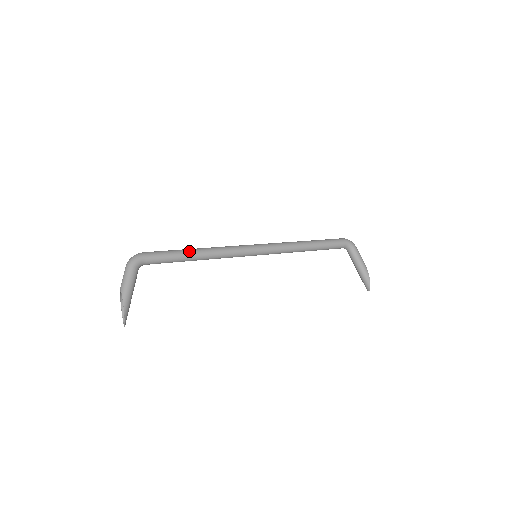
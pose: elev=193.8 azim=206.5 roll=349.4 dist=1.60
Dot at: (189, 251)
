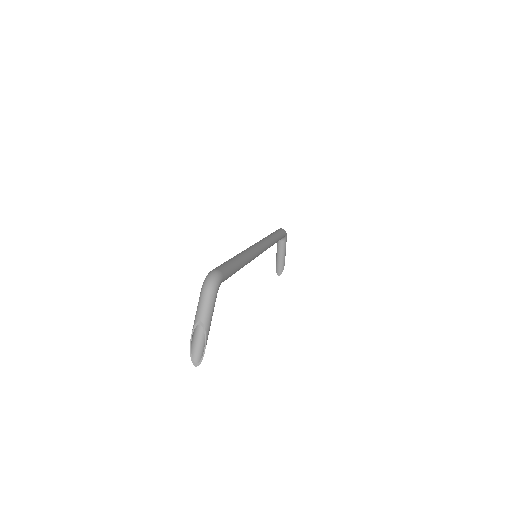
Dot at: (240, 263)
